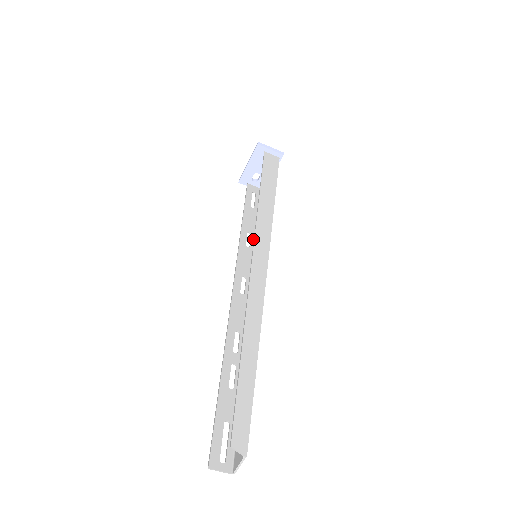
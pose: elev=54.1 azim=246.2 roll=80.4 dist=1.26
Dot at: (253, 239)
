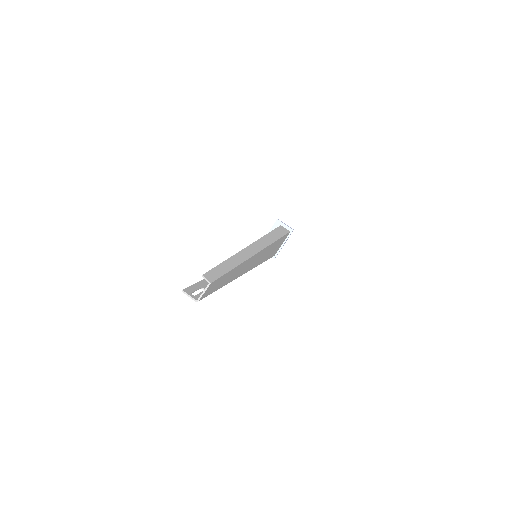
Dot at: occluded
